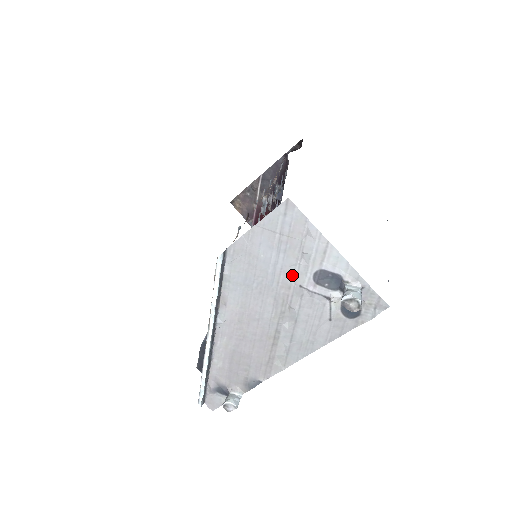
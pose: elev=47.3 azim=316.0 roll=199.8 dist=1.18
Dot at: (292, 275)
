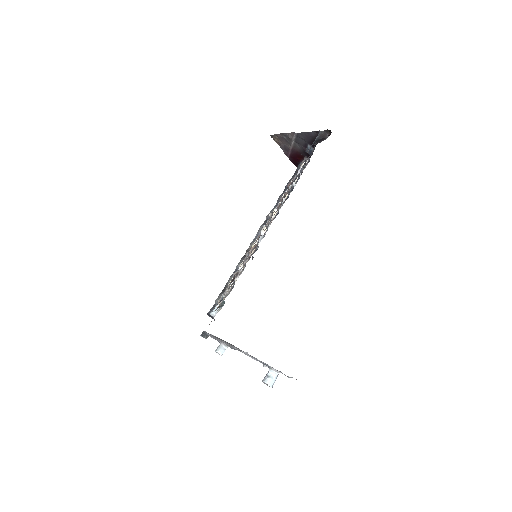
Dot at: (242, 351)
